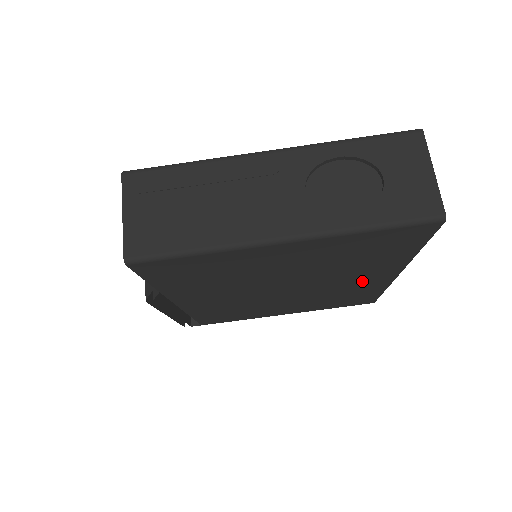
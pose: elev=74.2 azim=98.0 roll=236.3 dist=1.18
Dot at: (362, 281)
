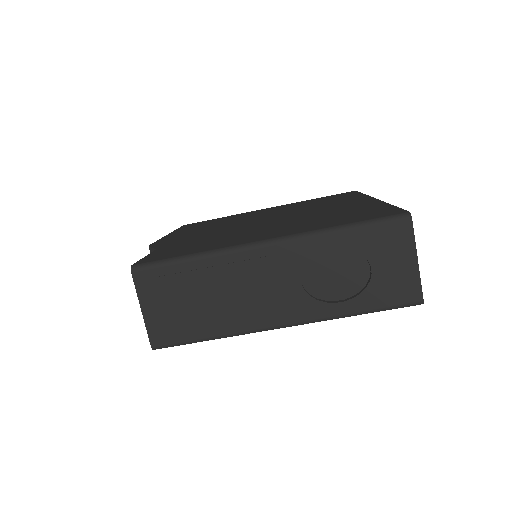
Dot at: occluded
